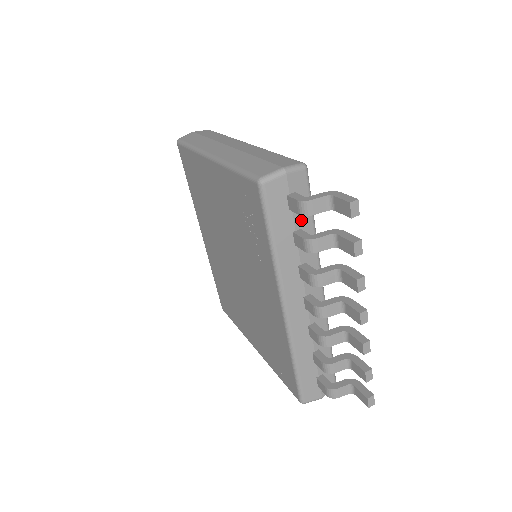
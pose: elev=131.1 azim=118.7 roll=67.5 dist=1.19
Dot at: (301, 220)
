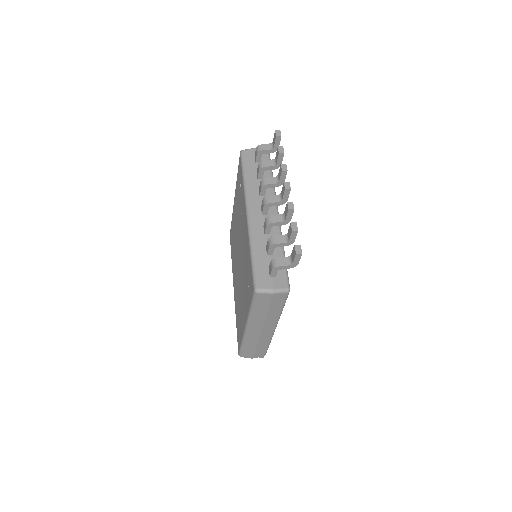
Dot at: occluded
